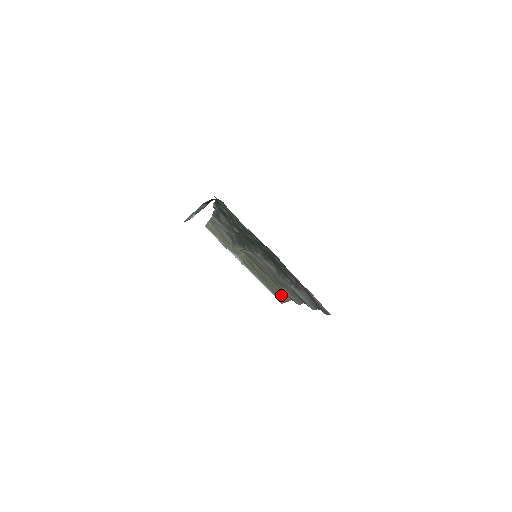
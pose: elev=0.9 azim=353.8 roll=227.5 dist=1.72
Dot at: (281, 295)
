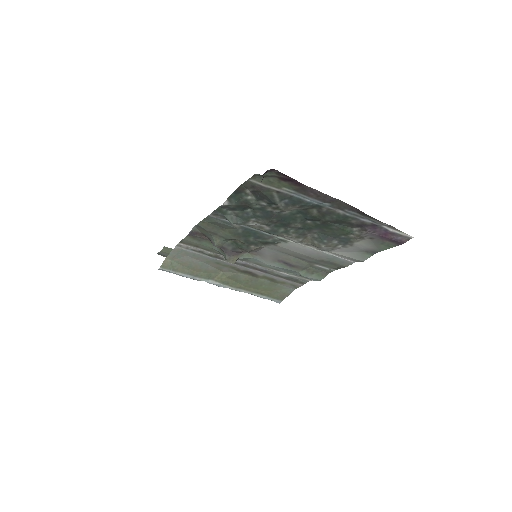
Dot at: (280, 292)
